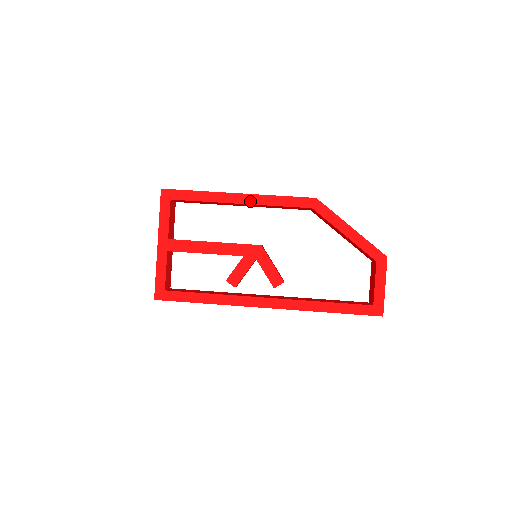
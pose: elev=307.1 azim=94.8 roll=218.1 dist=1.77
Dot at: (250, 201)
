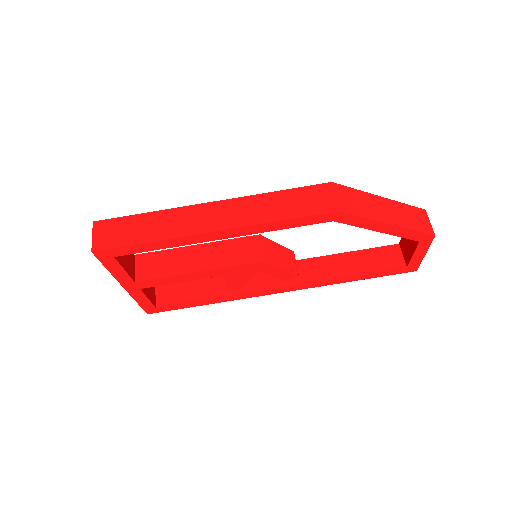
Dot at: (236, 234)
